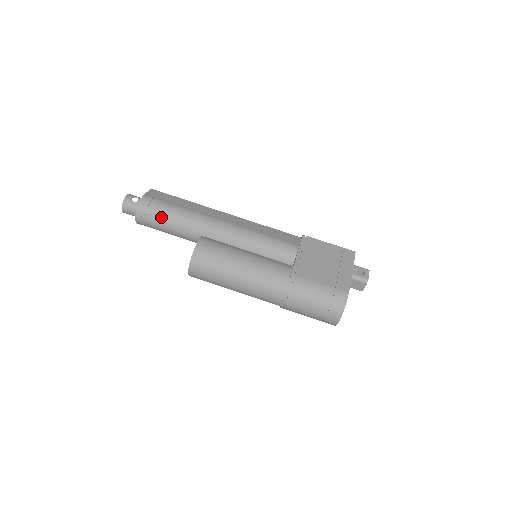
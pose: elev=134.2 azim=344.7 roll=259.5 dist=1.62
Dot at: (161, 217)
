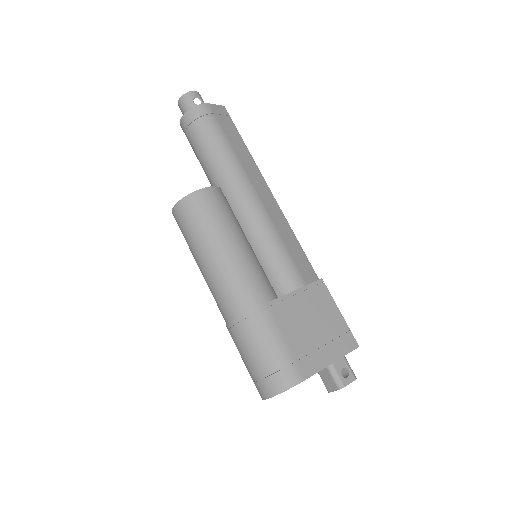
Dot at: (203, 137)
